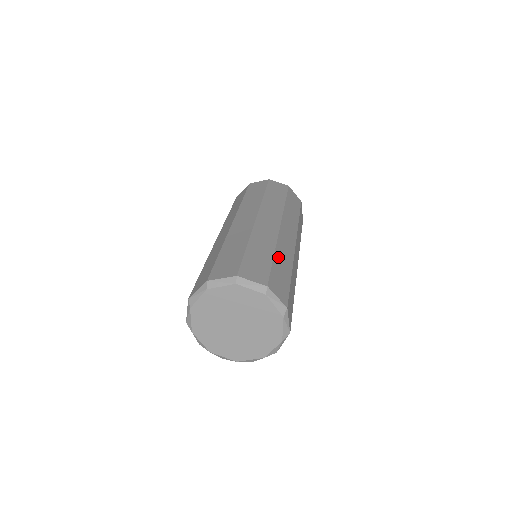
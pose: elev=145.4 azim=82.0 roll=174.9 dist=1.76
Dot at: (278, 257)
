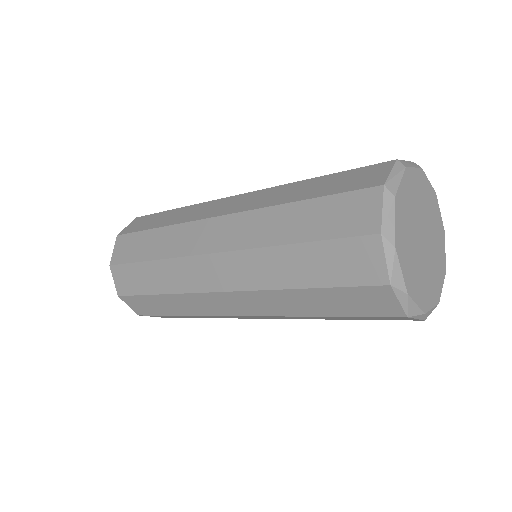
Dot at: occluded
